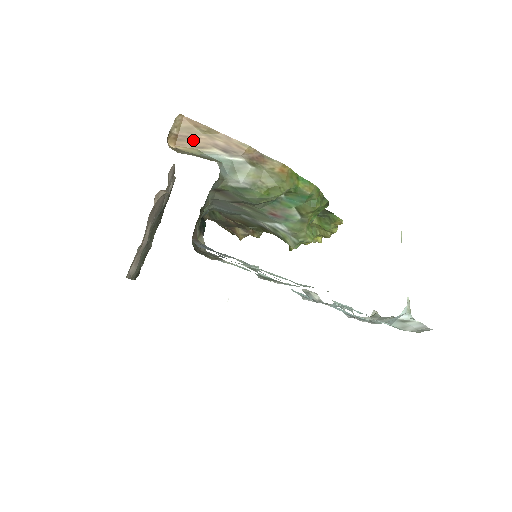
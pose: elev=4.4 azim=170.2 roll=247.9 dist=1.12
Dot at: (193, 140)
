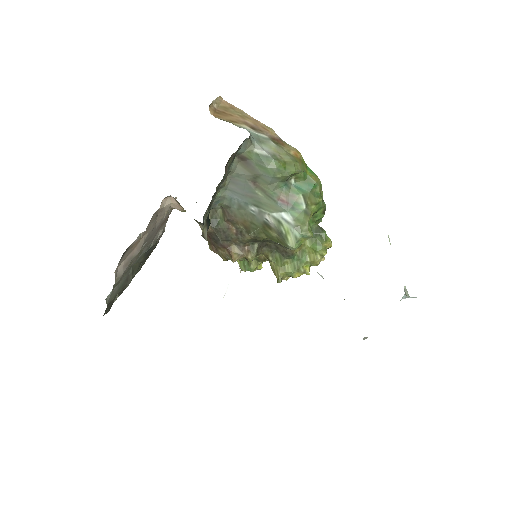
Dot at: (228, 116)
